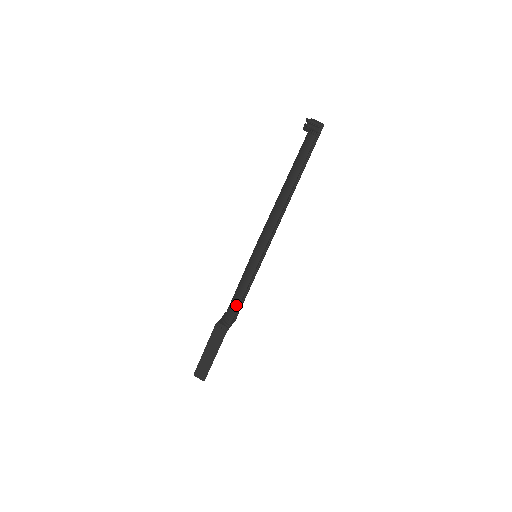
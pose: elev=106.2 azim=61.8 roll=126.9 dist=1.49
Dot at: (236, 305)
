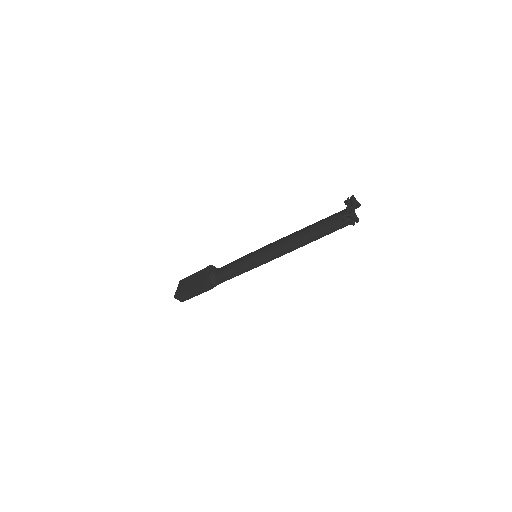
Dot at: (227, 278)
